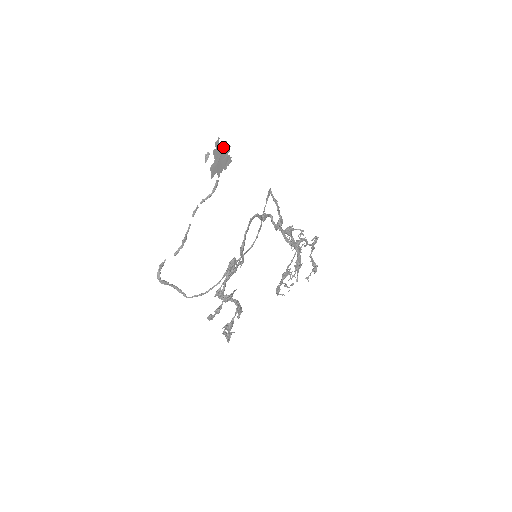
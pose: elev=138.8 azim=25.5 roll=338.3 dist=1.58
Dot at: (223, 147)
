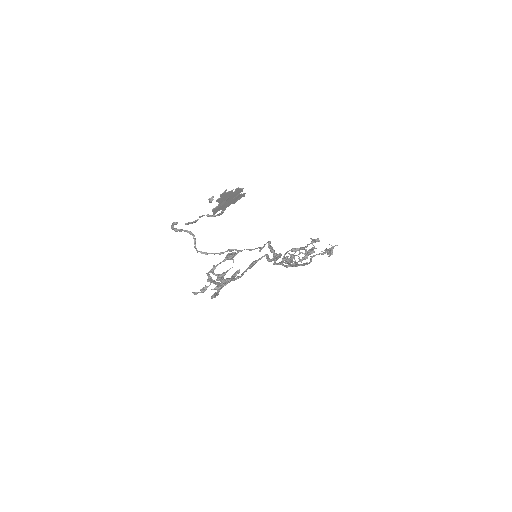
Dot at: (233, 192)
